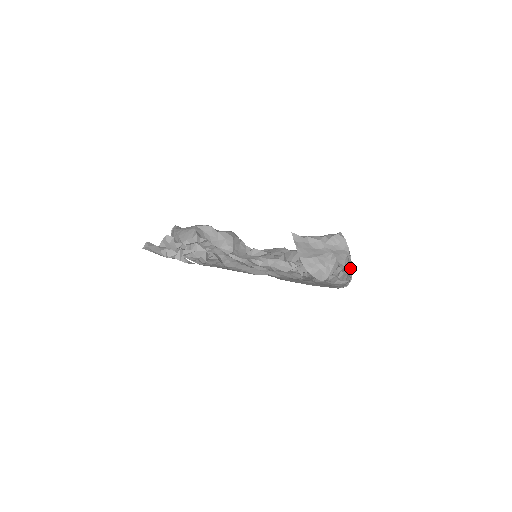
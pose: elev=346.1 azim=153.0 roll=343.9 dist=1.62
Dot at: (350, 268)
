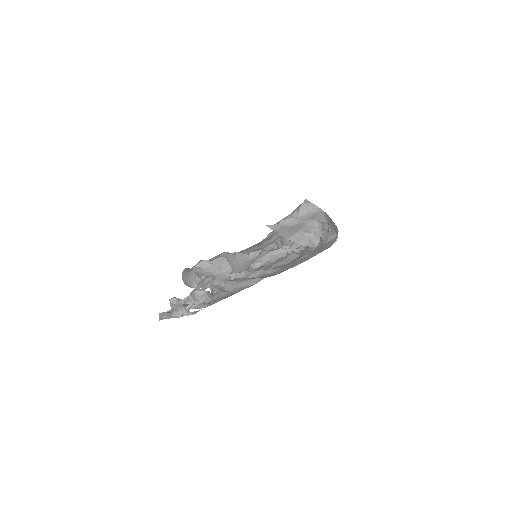
Dot at: (332, 222)
